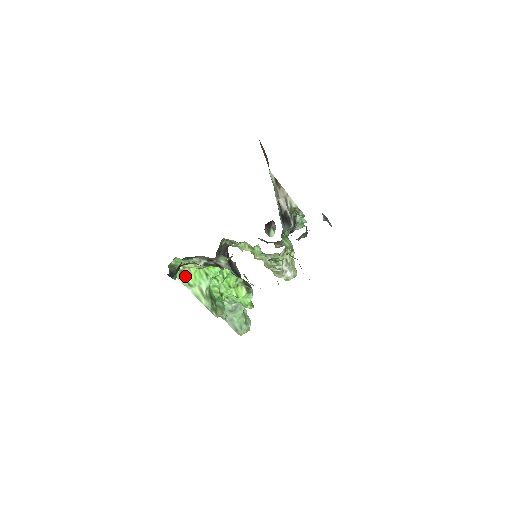
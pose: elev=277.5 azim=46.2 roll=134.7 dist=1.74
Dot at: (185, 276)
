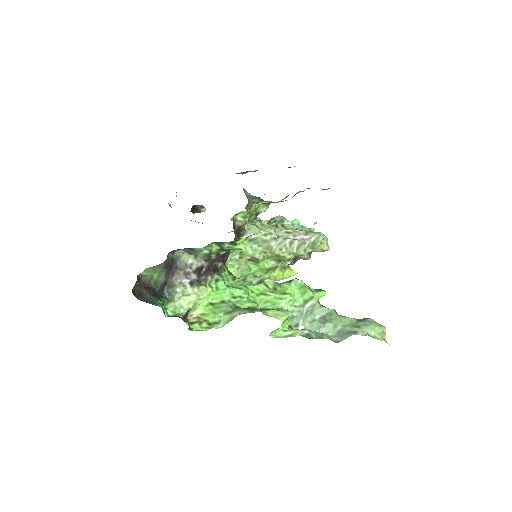
Dot at: (208, 324)
